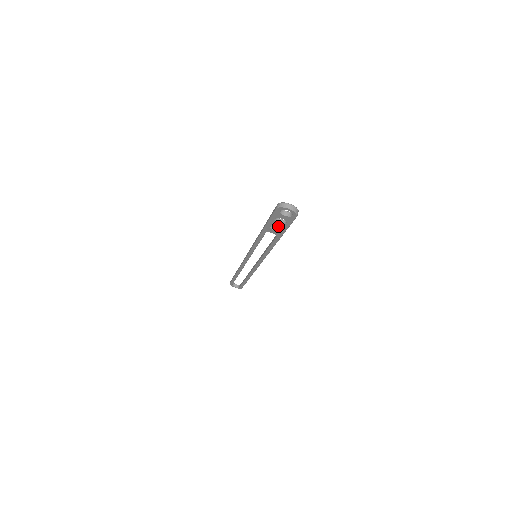
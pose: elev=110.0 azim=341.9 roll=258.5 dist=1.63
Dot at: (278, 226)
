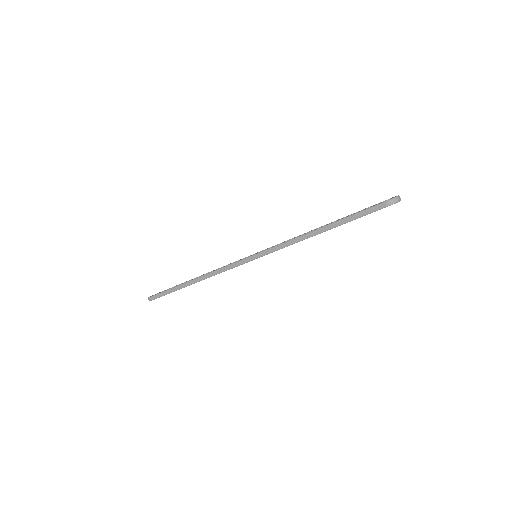
Dot at: occluded
